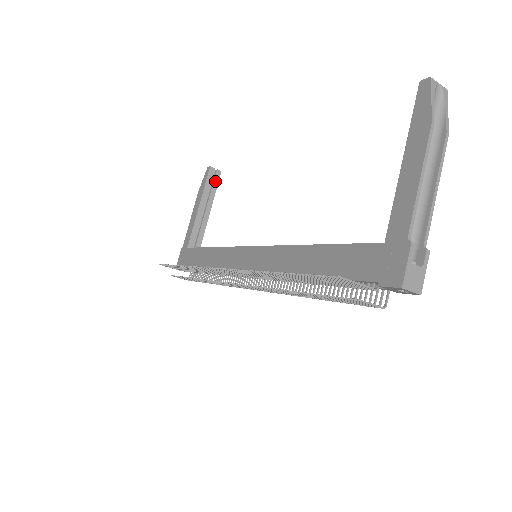
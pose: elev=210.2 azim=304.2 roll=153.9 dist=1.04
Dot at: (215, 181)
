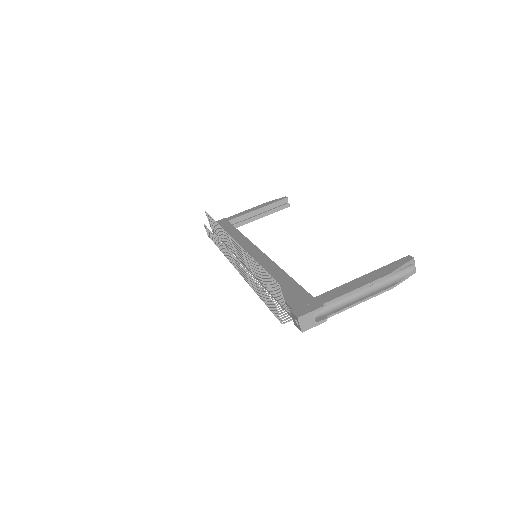
Dot at: (281, 207)
